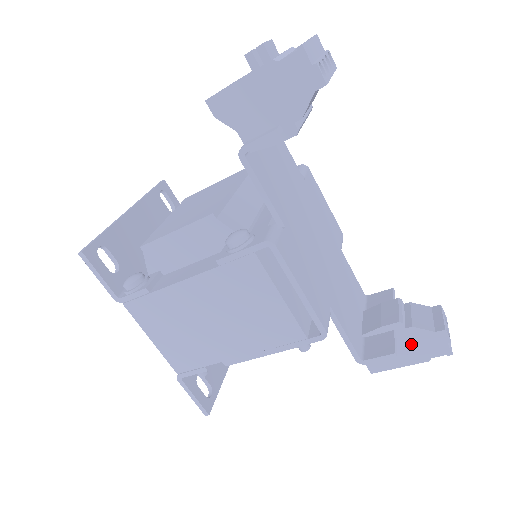
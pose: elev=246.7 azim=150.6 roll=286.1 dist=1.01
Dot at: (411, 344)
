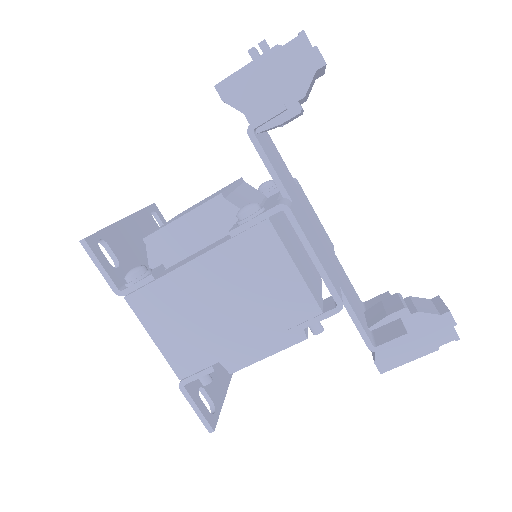
Dot at: (418, 332)
